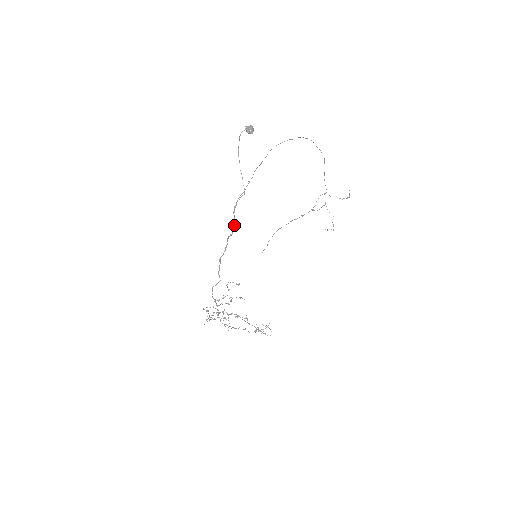
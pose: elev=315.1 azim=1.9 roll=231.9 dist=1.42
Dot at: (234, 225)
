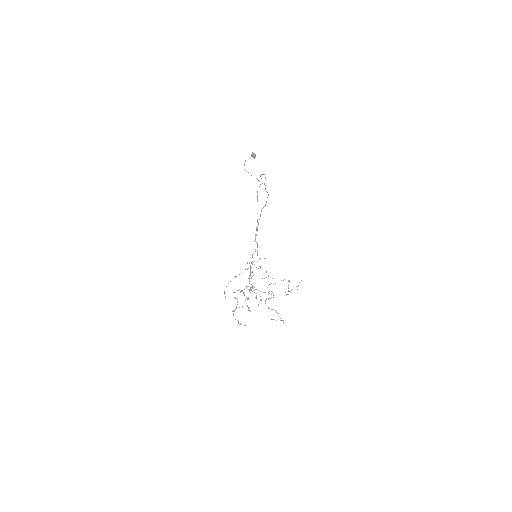
Dot at: occluded
